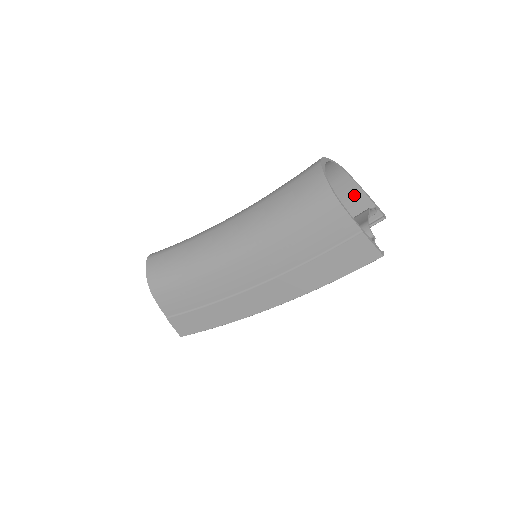
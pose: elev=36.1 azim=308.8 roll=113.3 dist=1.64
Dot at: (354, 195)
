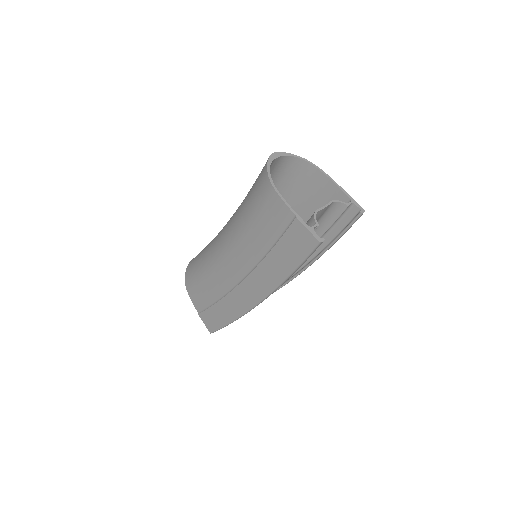
Dot at: (331, 191)
